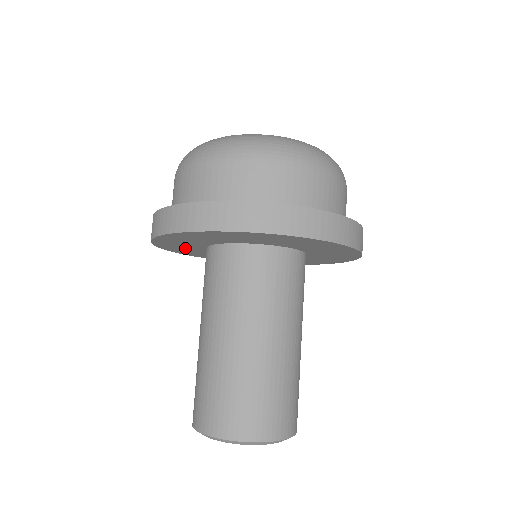
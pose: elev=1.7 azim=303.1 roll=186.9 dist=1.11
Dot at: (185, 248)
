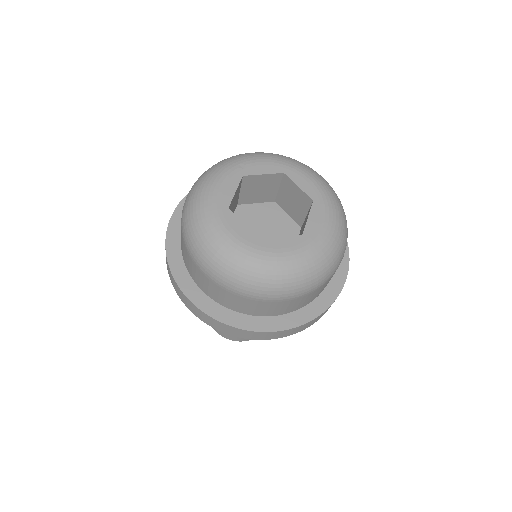
Dot at: occluded
